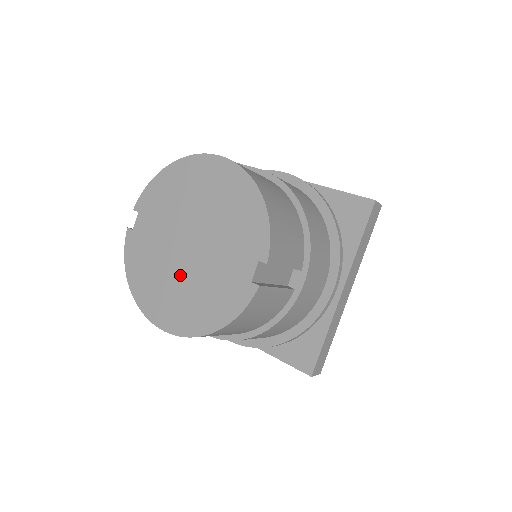
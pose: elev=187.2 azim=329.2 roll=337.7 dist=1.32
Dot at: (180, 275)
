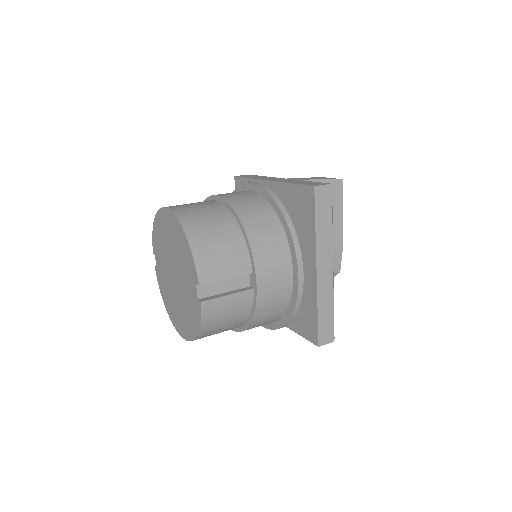
Dot at: (177, 298)
